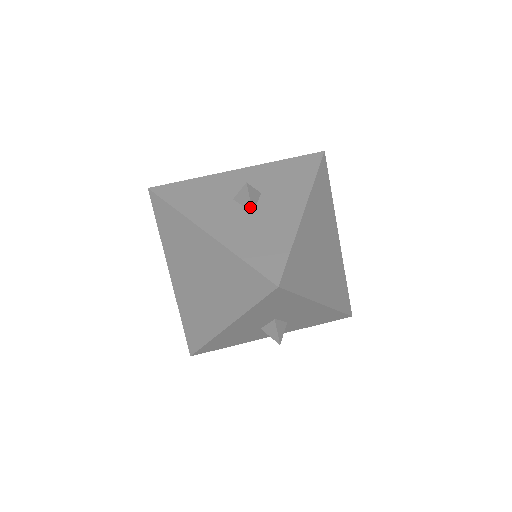
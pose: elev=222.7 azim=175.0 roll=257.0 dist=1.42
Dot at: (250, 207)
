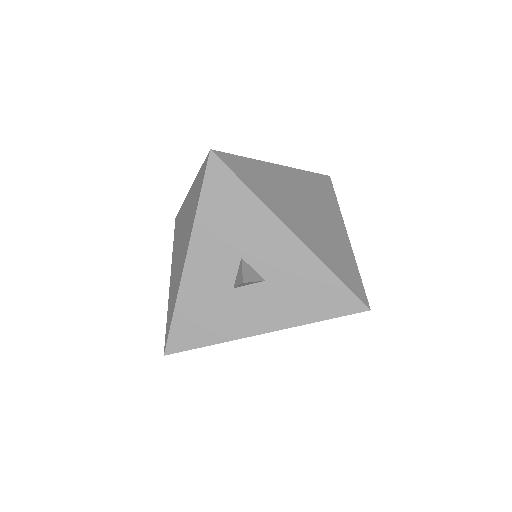
Dot at: (235, 285)
